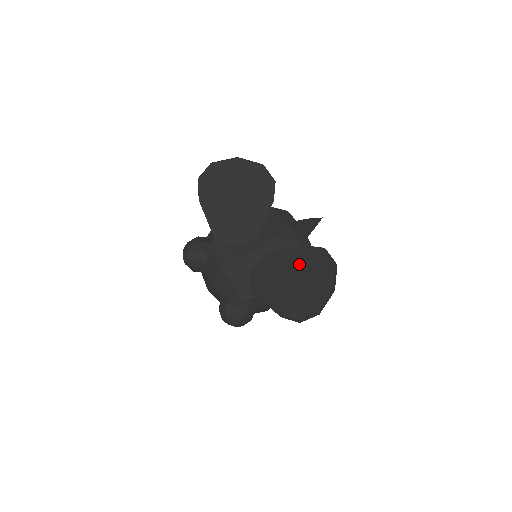
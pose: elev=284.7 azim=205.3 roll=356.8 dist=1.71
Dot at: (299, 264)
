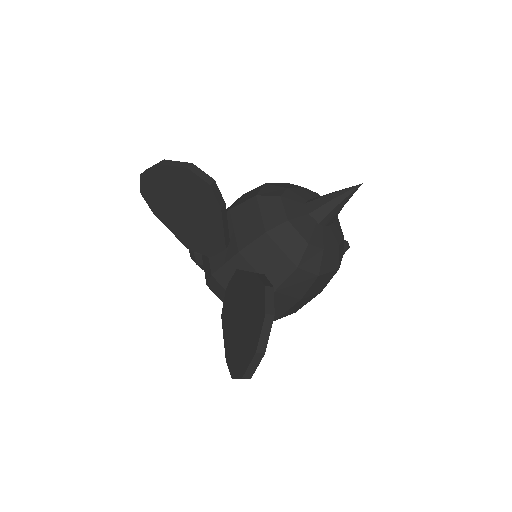
Dot at: (247, 299)
